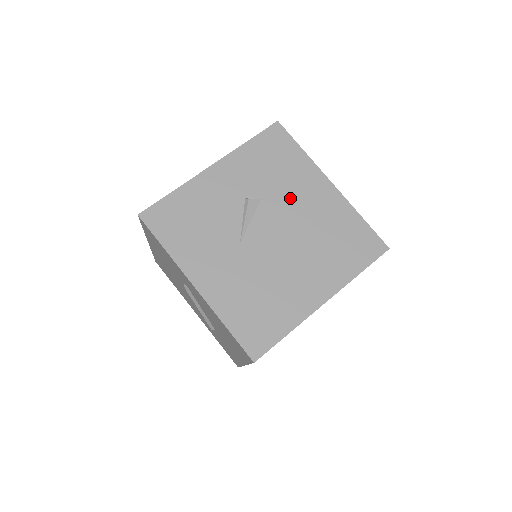
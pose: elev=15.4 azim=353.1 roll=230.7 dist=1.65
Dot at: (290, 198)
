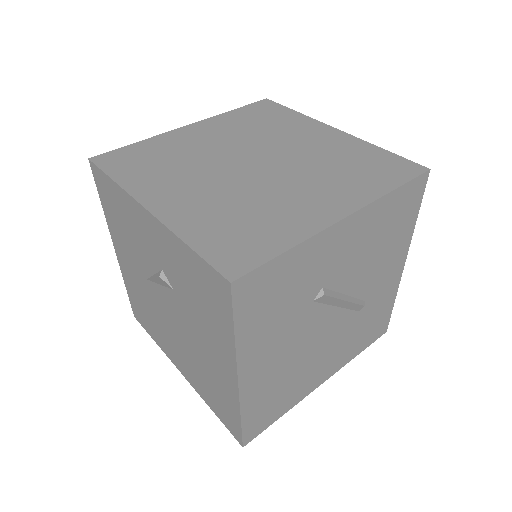
Dot at: (195, 326)
